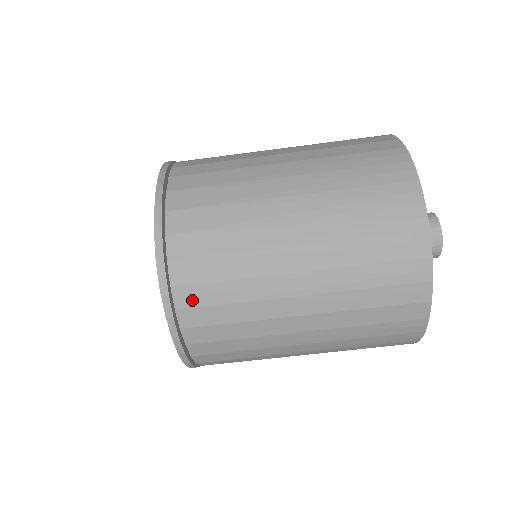
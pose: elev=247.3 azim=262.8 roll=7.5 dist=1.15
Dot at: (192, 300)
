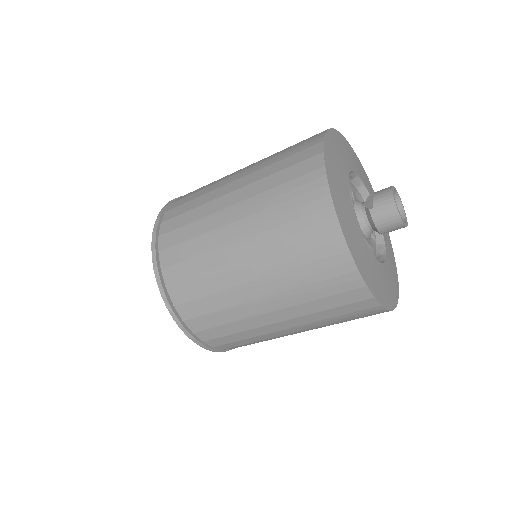
Dot at: (200, 326)
